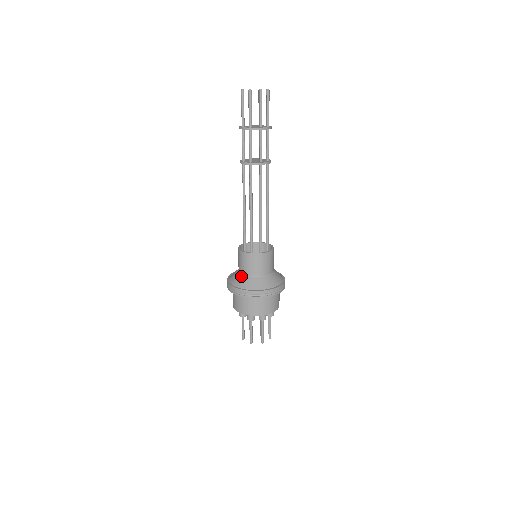
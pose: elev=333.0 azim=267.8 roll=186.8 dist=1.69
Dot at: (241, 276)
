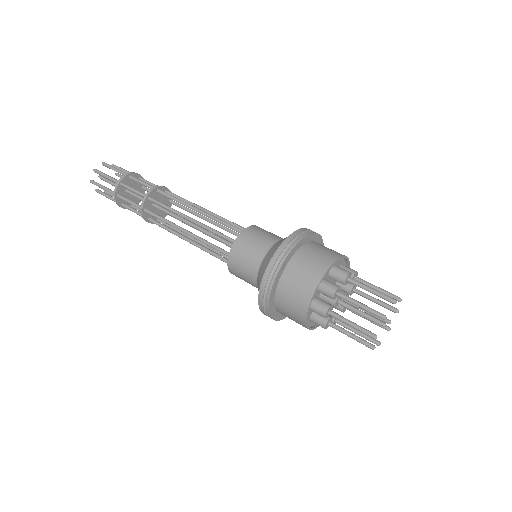
Dot at: (271, 248)
